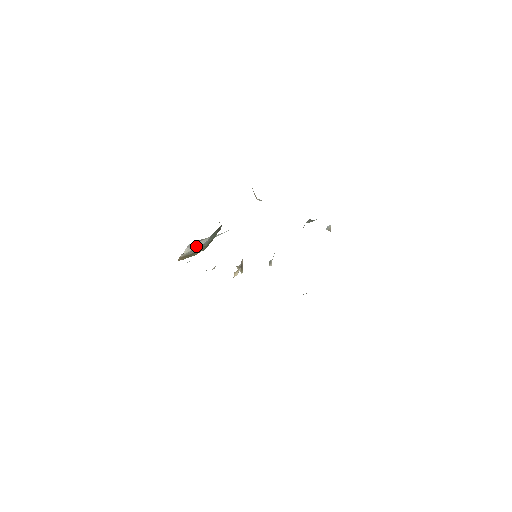
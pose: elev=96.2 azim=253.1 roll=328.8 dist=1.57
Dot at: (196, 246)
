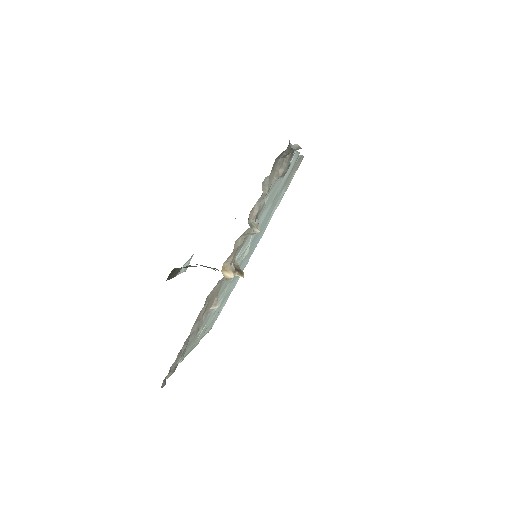
Dot at: occluded
